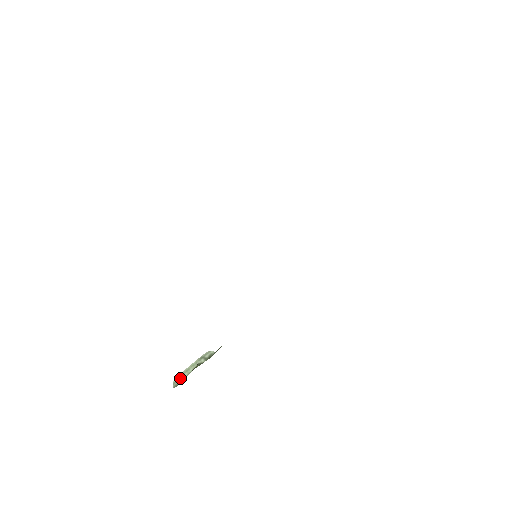
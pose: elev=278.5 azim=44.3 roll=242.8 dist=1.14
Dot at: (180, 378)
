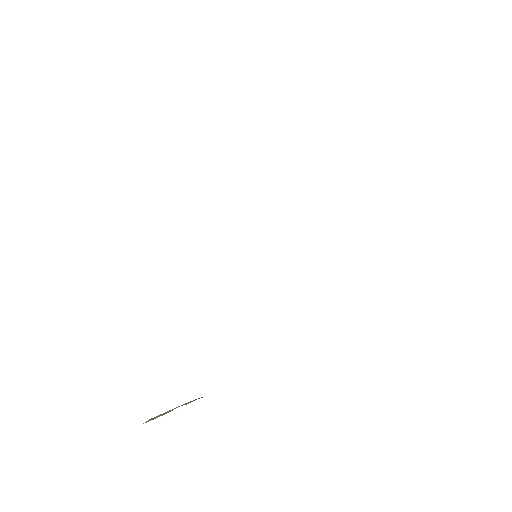
Dot at: (153, 419)
